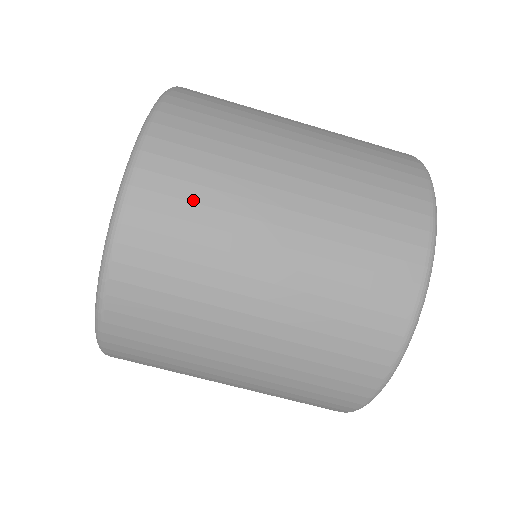
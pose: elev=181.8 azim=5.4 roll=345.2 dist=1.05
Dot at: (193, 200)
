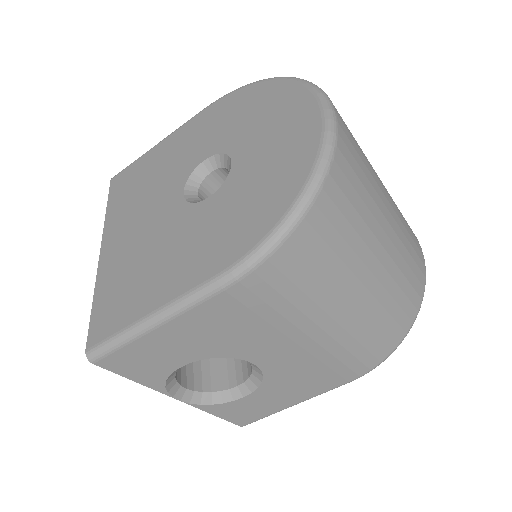
Dot at: occluded
